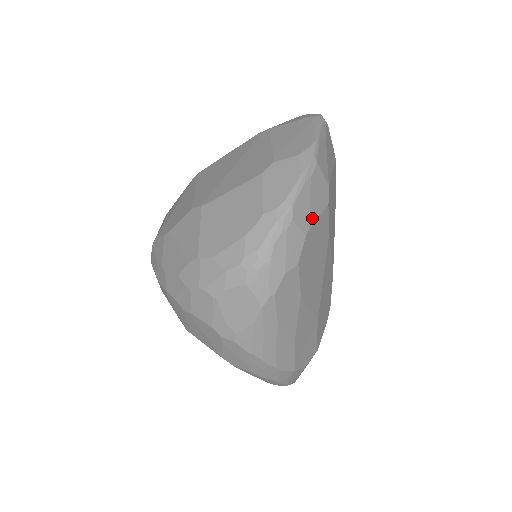
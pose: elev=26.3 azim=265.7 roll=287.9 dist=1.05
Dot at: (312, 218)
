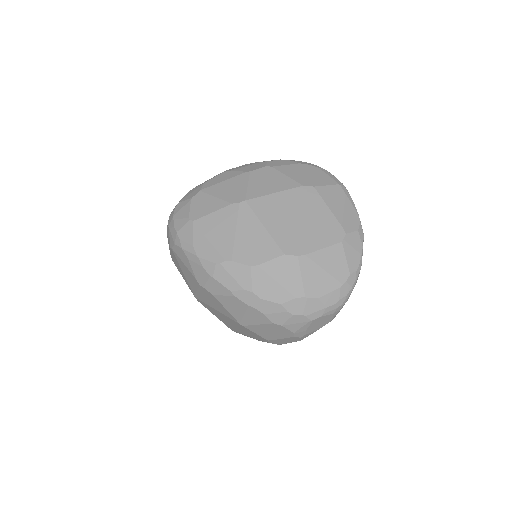
Dot at: occluded
